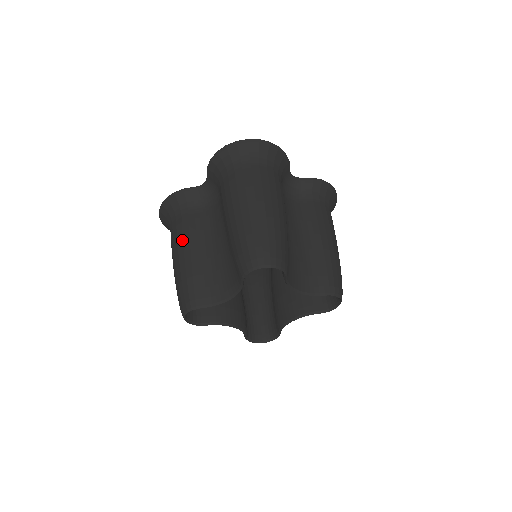
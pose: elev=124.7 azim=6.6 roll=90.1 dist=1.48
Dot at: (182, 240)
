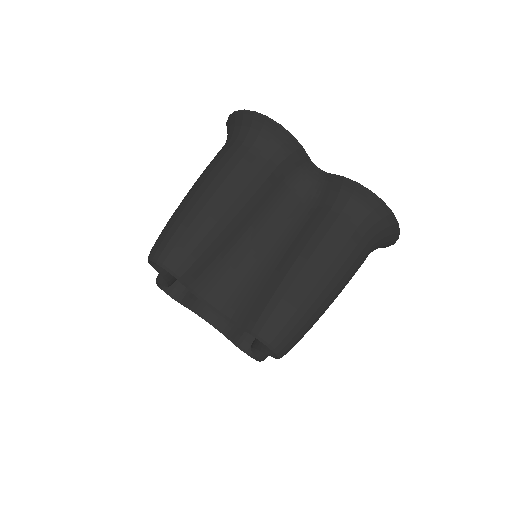
Dot at: (241, 192)
